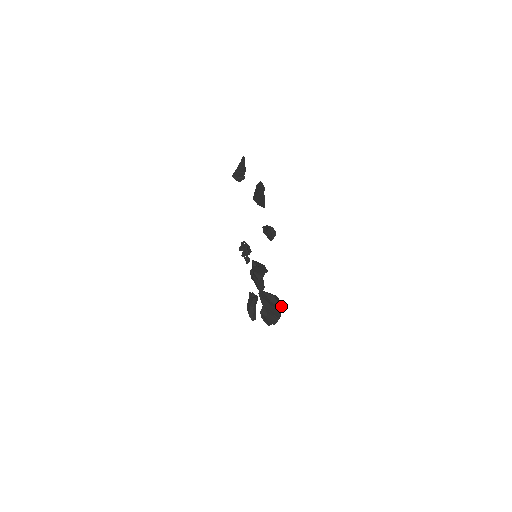
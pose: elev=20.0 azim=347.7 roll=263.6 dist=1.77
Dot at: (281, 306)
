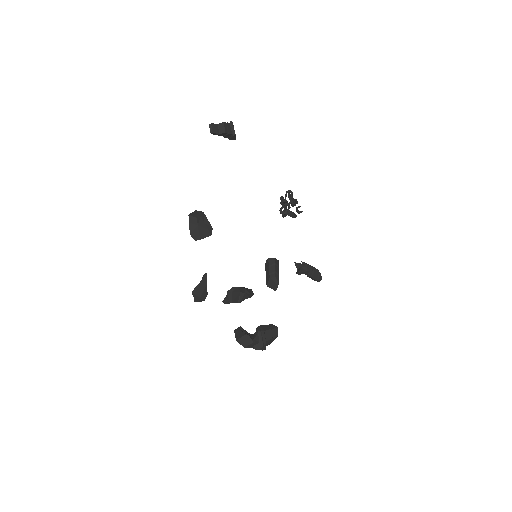
Dot at: (253, 343)
